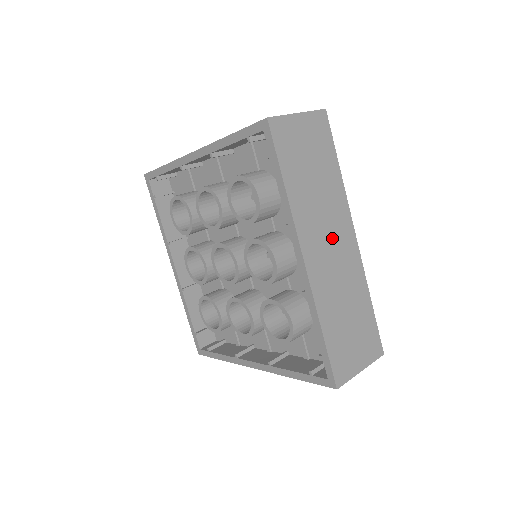
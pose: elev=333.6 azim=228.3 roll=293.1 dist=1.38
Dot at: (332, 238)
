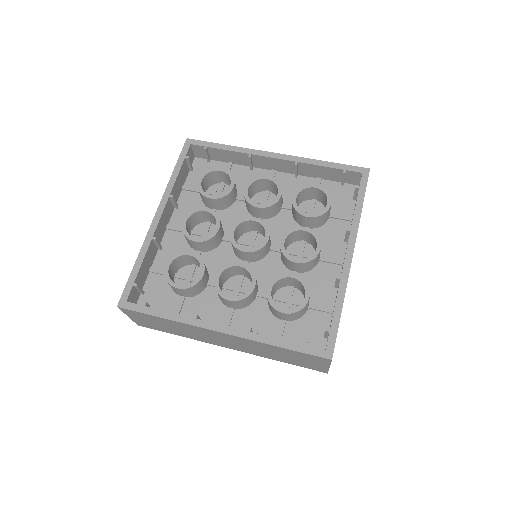
Dot at: occluded
